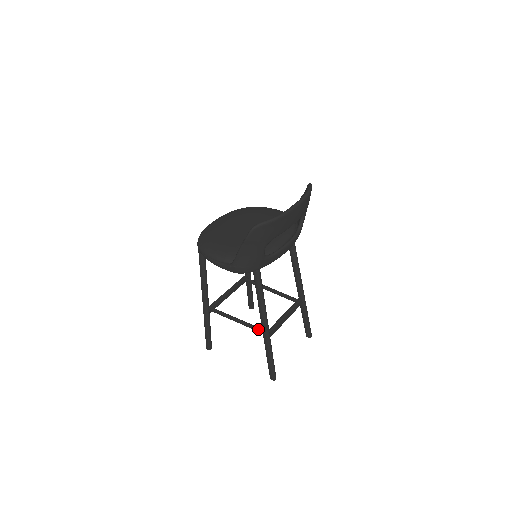
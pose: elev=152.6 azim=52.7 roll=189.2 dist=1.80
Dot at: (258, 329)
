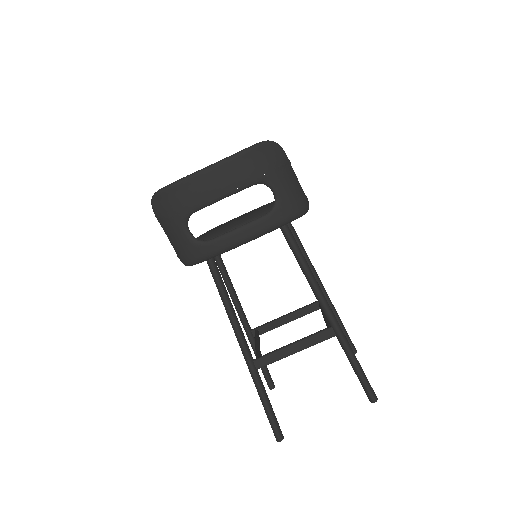
Dot at: occluded
